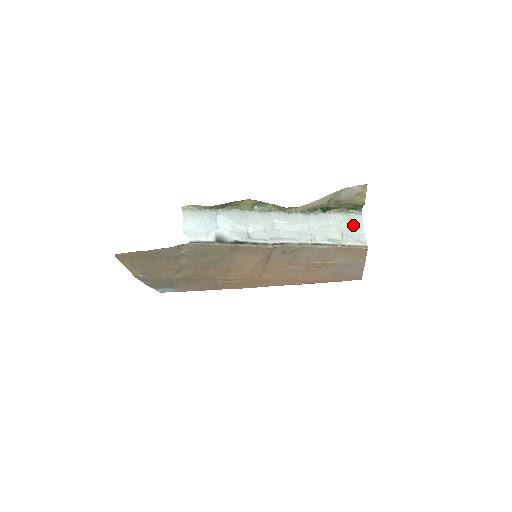
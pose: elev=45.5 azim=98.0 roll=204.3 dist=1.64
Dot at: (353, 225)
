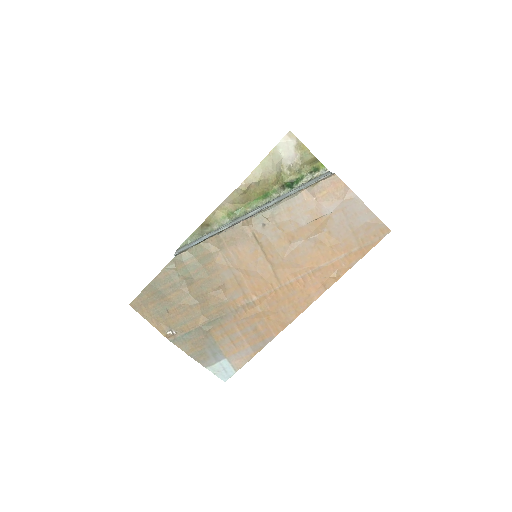
Dot at: occluded
